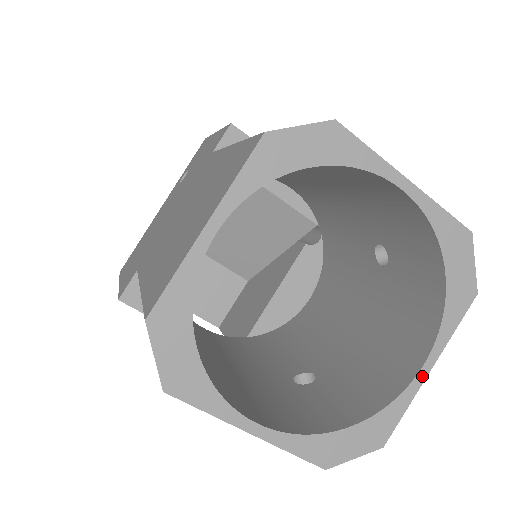
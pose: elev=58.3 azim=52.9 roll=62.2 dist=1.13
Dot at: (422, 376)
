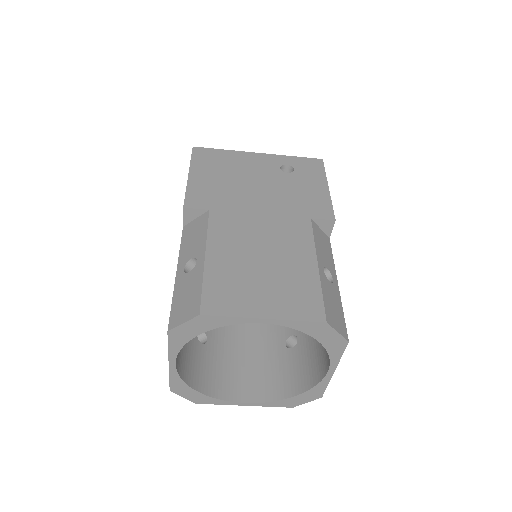
Dot at: (240, 404)
